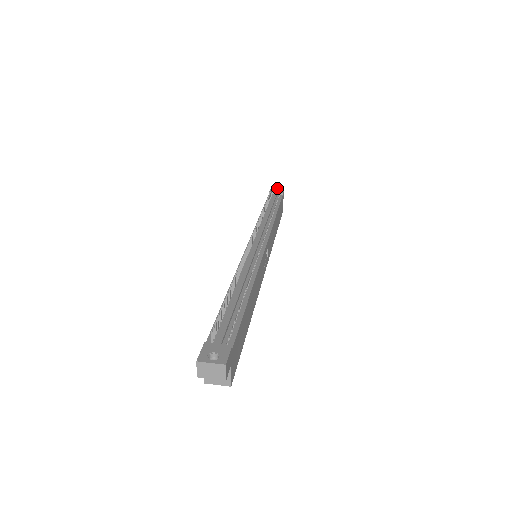
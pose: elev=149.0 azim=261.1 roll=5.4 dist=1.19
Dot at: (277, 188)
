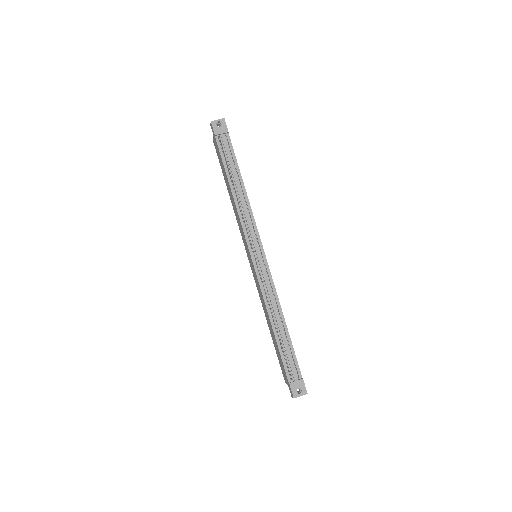
Dot at: (217, 120)
